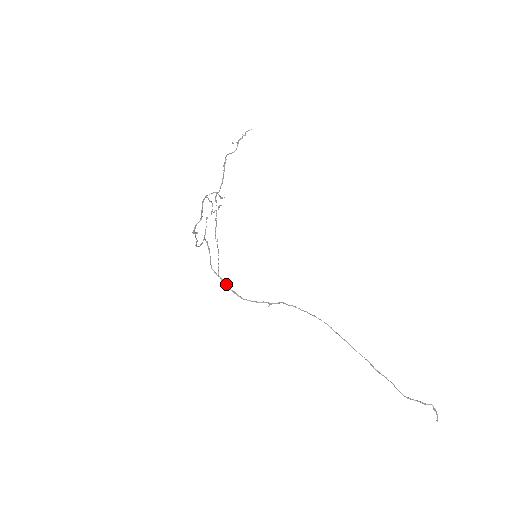
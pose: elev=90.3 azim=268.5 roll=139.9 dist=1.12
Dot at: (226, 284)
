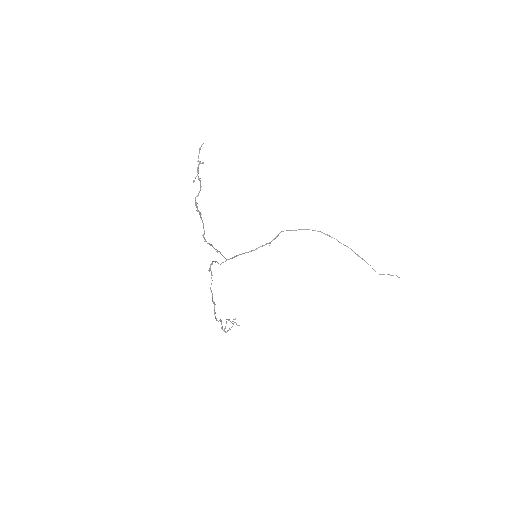
Dot at: (233, 257)
